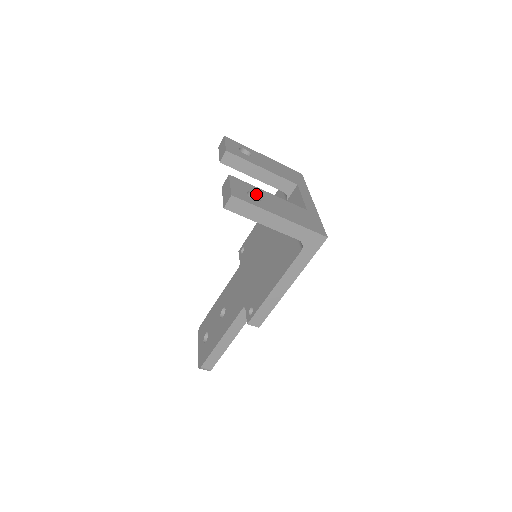
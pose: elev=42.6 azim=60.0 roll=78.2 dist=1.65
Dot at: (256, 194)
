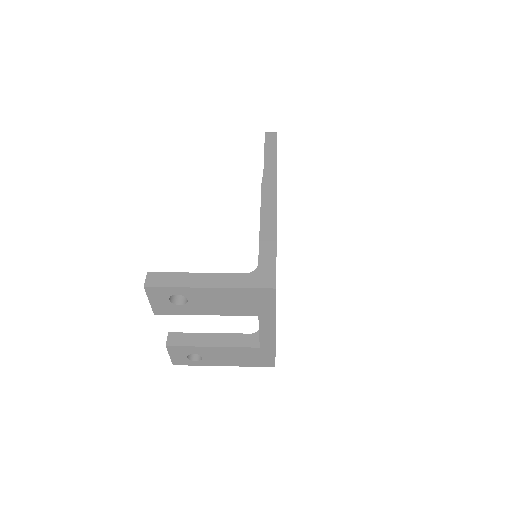
Dot at: occluded
